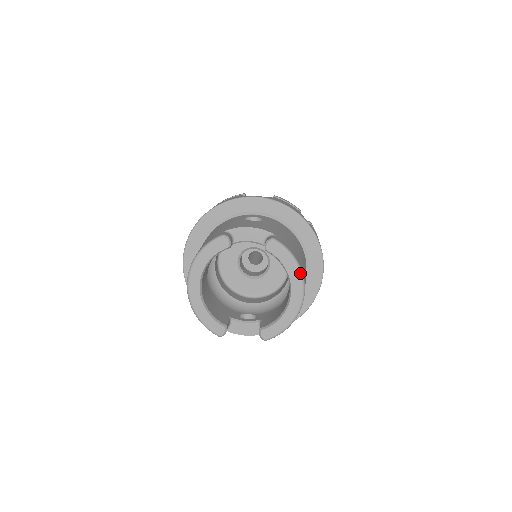
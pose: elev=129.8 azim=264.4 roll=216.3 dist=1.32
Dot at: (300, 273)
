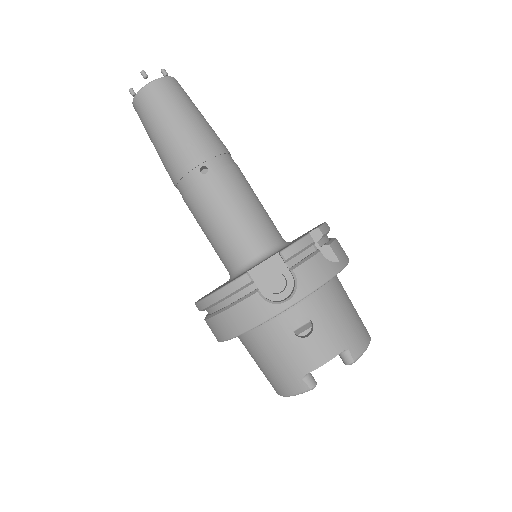
Dot at: occluded
